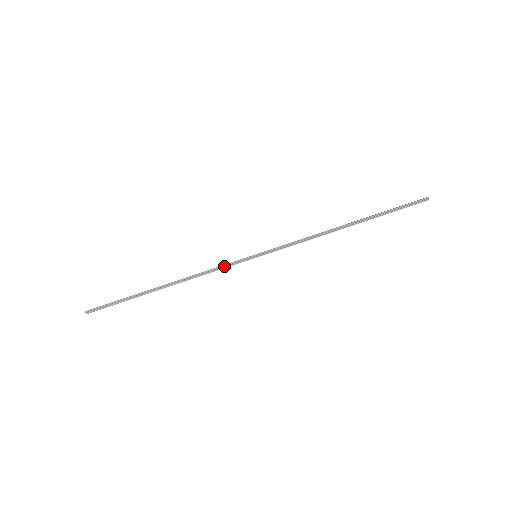
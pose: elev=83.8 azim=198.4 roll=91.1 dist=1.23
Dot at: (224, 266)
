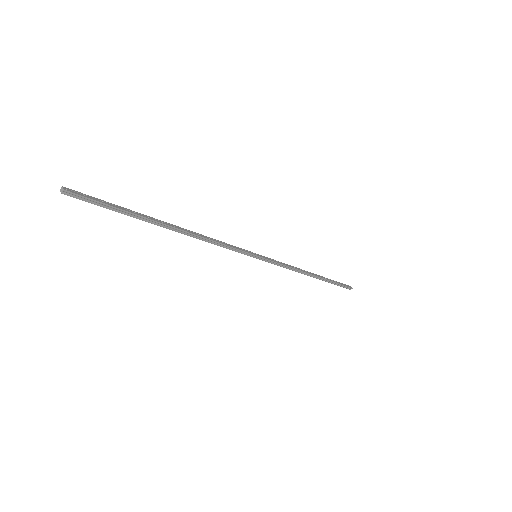
Dot at: (232, 248)
